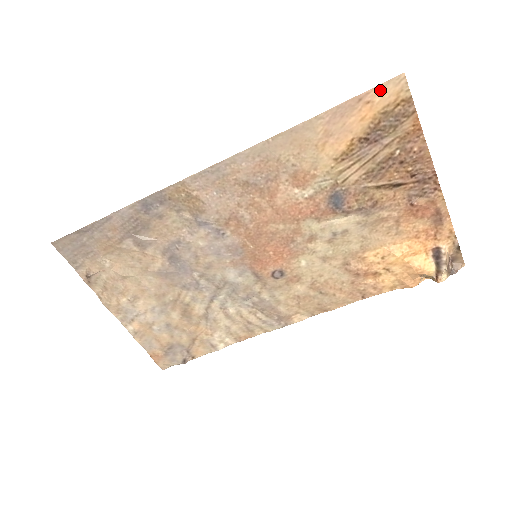
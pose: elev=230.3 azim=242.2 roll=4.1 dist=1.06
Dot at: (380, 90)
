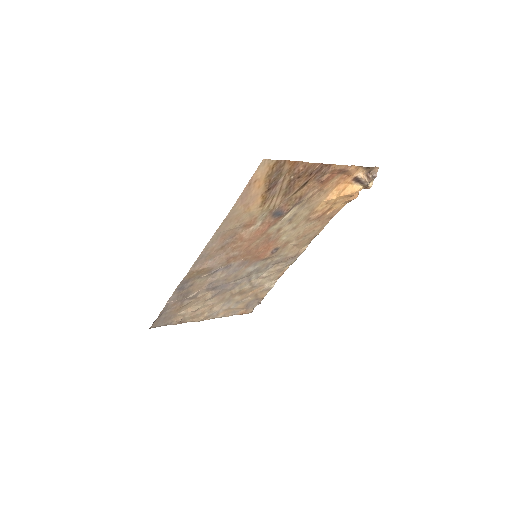
Dot at: (257, 173)
